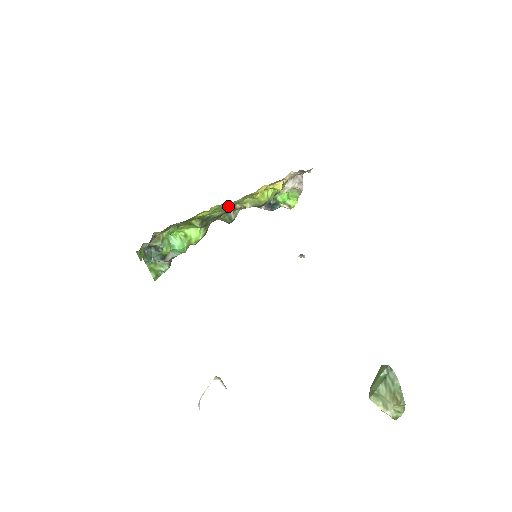
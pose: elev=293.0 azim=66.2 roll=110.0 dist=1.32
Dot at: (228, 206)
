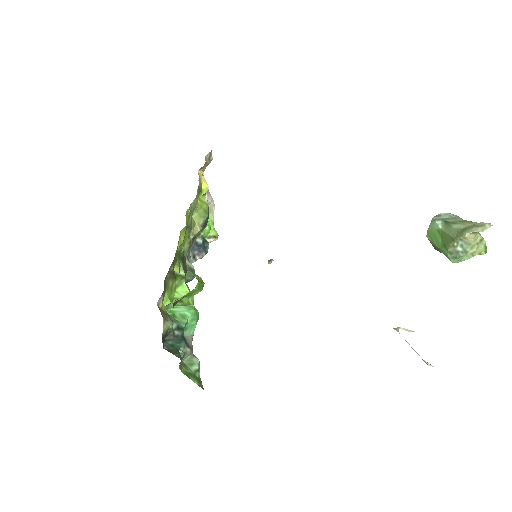
Dot at: (190, 223)
